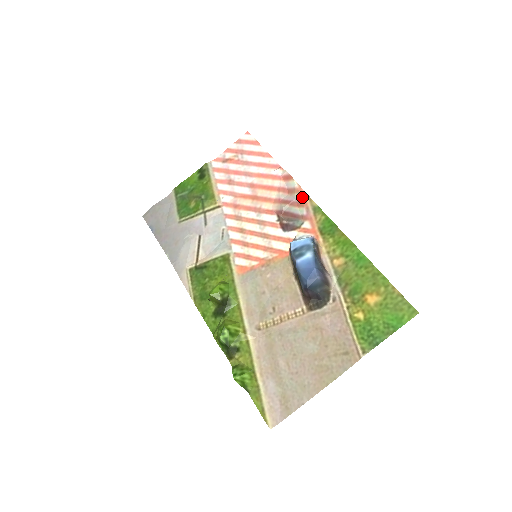
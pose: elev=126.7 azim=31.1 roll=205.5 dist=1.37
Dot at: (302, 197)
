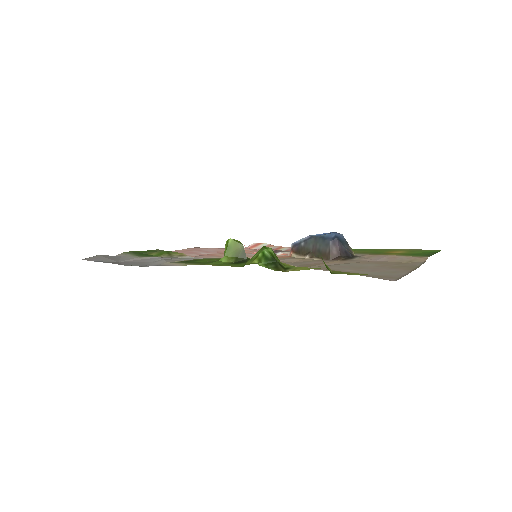
Dot at: (278, 246)
